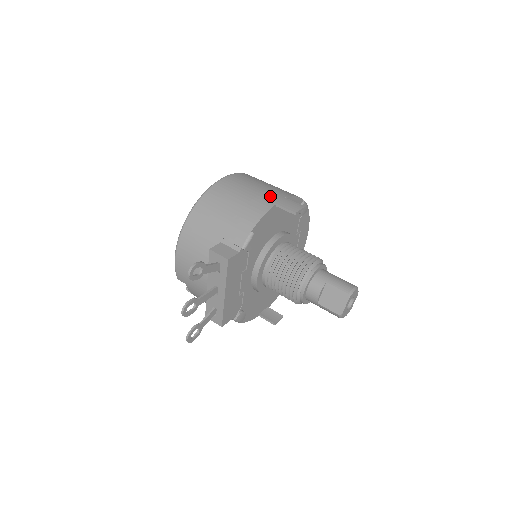
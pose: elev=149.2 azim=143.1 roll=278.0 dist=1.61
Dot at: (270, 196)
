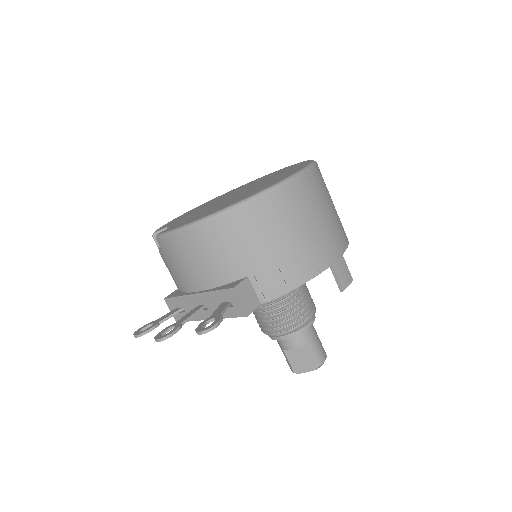
Dot at: (331, 245)
